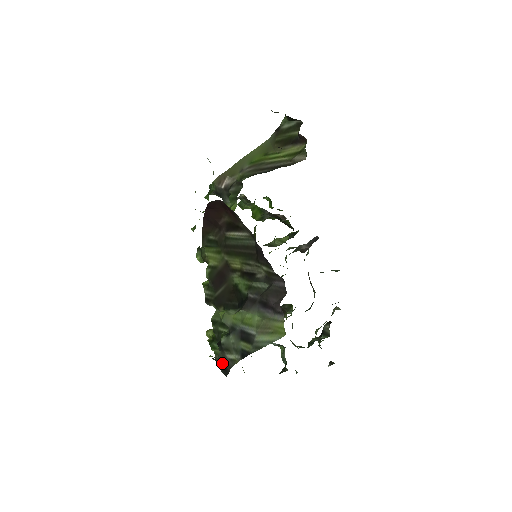
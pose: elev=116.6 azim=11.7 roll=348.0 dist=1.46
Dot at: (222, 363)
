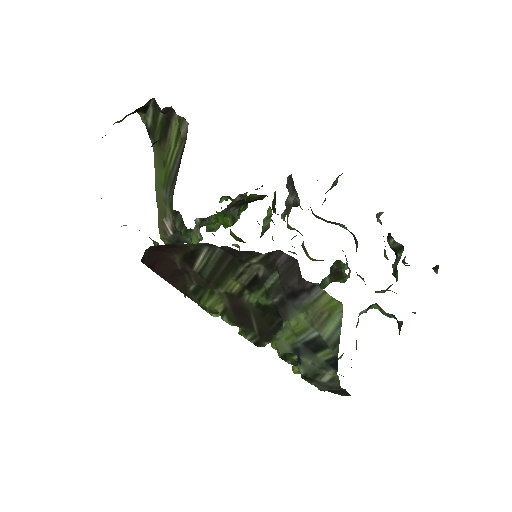
Dot at: (331, 389)
